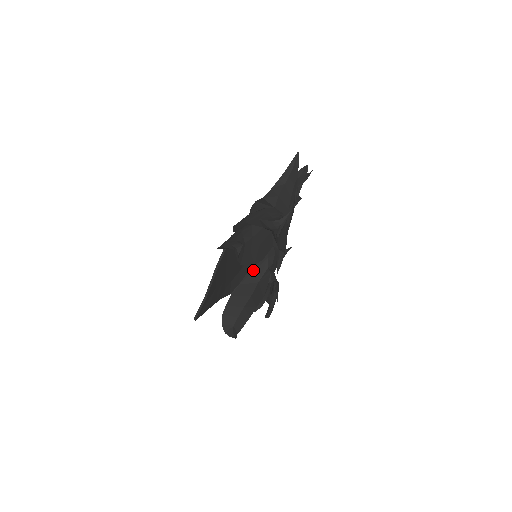
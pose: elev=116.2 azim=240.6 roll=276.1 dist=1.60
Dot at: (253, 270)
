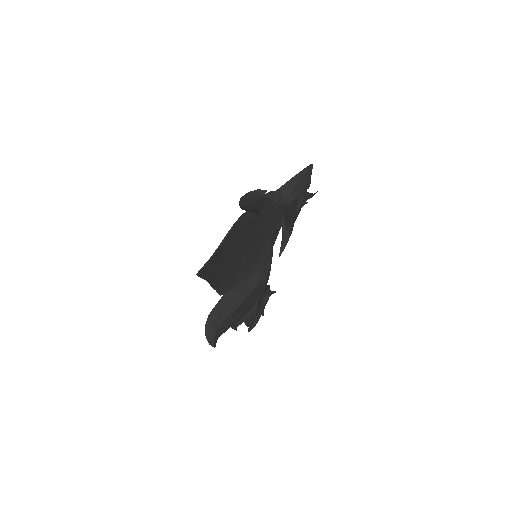
Dot at: (245, 282)
